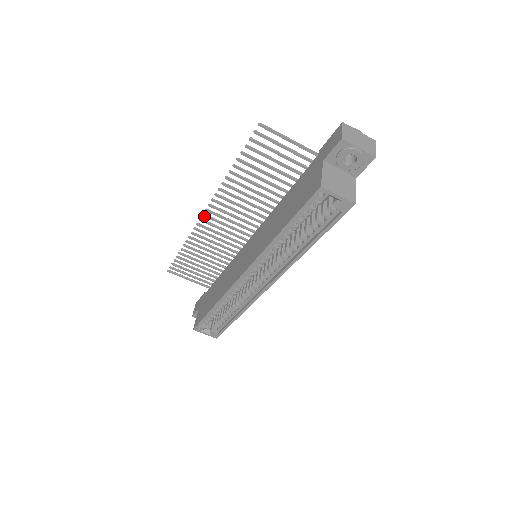
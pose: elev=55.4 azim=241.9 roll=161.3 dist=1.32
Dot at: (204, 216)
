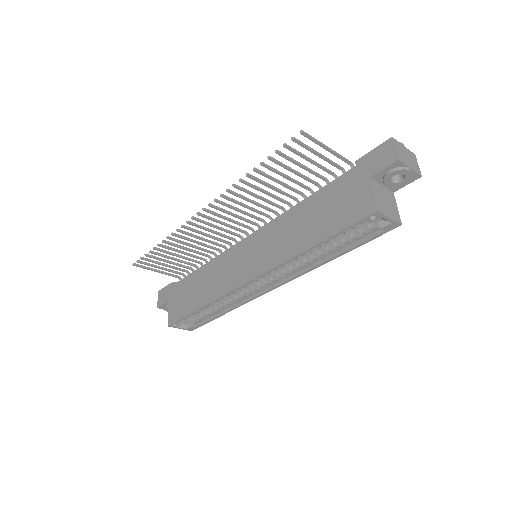
Dot at: (199, 215)
